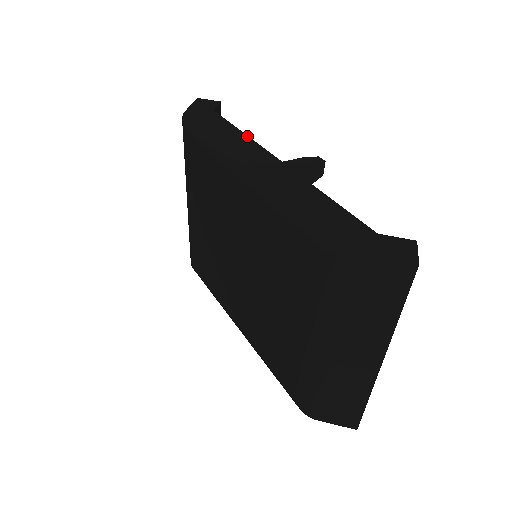
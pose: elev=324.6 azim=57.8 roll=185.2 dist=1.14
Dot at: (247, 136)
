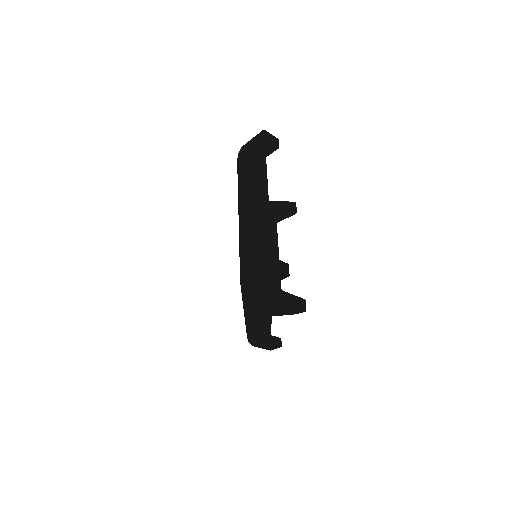
Dot at: (271, 306)
